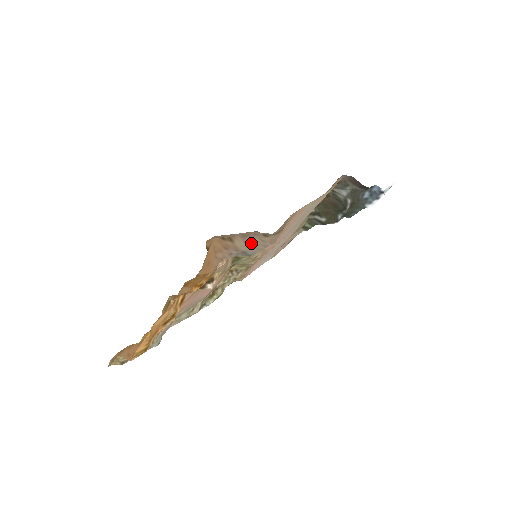
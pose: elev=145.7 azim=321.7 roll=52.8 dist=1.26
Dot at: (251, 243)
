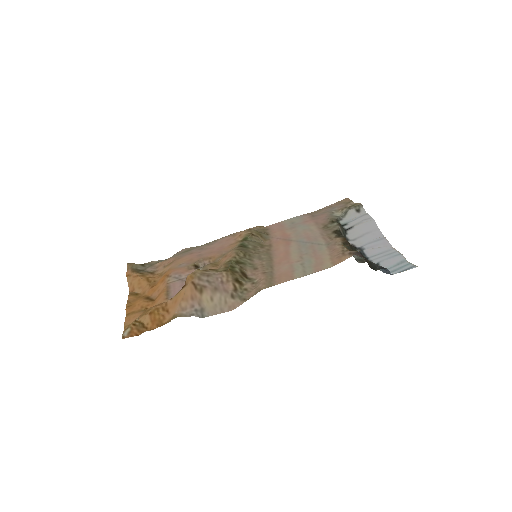
Dot at: (215, 300)
